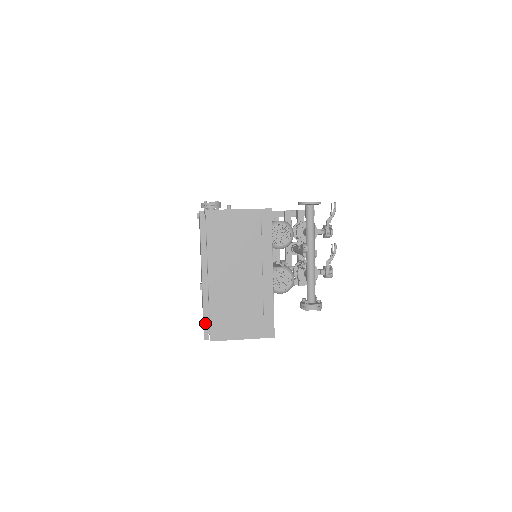
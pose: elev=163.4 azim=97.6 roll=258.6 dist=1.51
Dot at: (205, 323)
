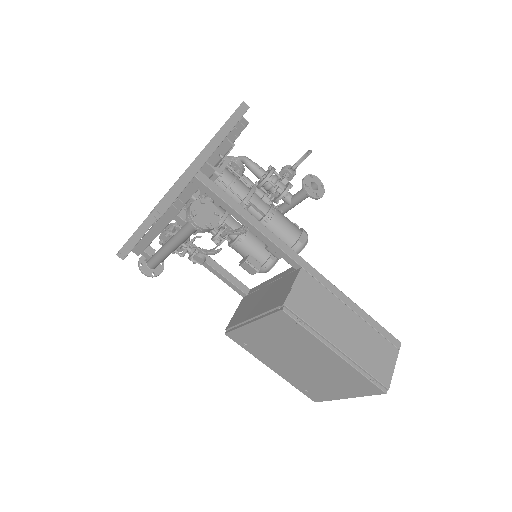
Dot at: occluded
